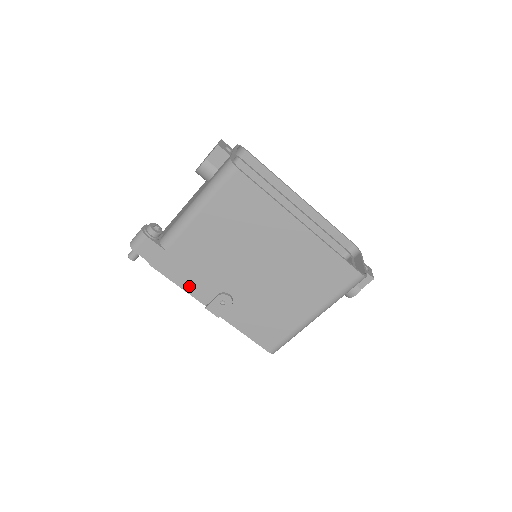
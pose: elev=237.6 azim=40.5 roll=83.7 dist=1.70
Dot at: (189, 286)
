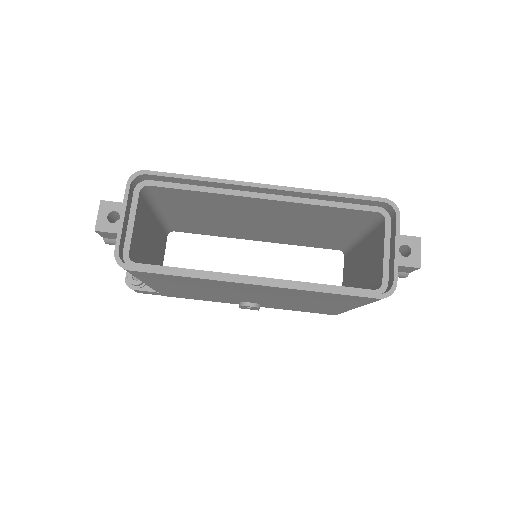
Dot at: (209, 300)
